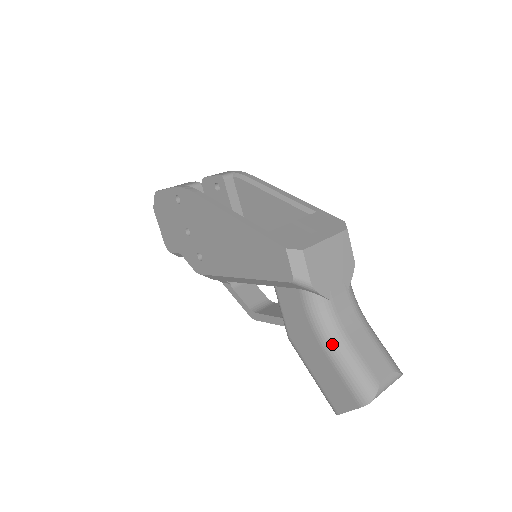
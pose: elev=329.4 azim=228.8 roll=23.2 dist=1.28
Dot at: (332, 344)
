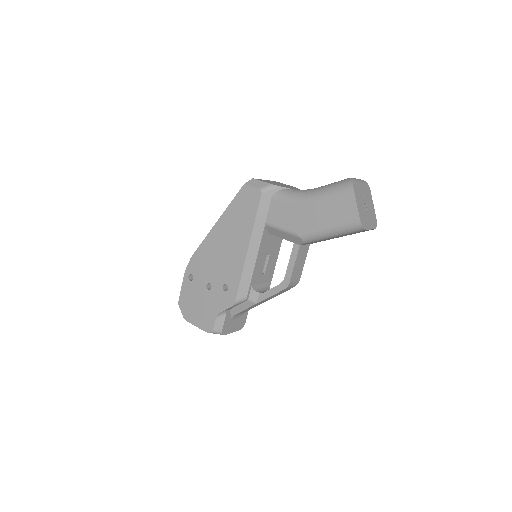
Dot at: (310, 194)
